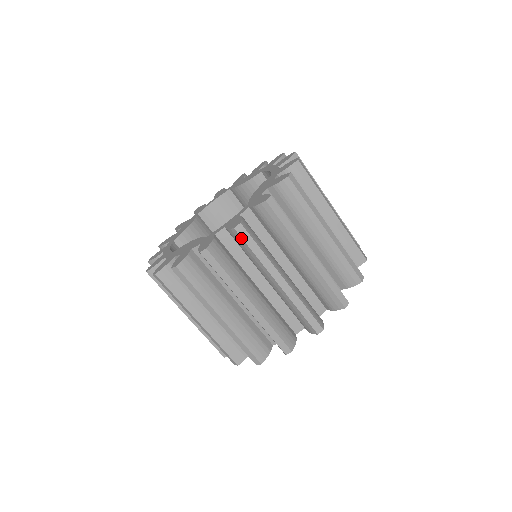
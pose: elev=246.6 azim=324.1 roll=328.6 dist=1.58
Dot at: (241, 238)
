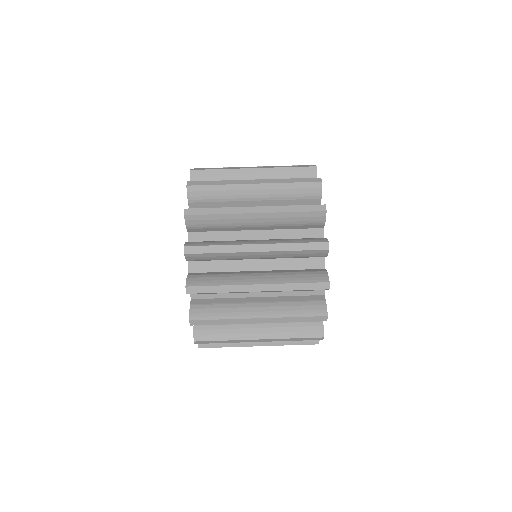
Dot at: (196, 254)
